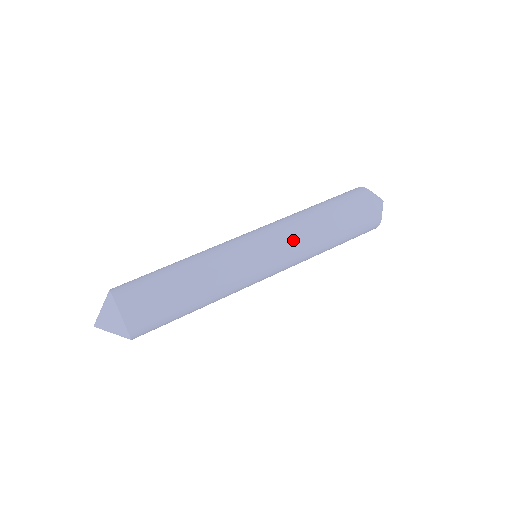
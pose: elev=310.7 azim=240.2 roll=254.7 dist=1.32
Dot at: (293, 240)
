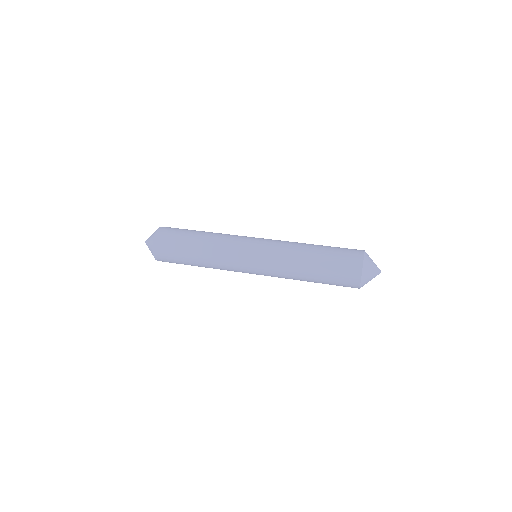
Dot at: (277, 259)
